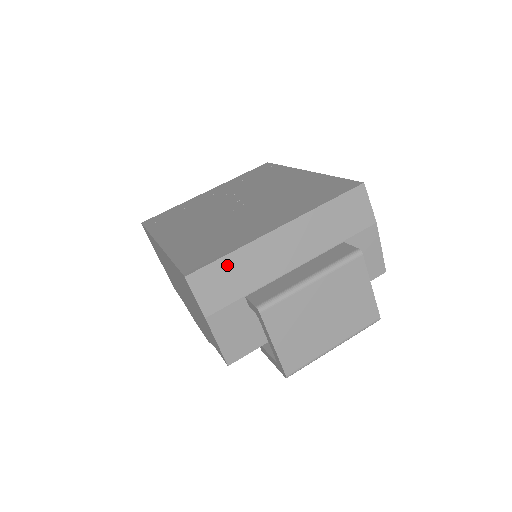
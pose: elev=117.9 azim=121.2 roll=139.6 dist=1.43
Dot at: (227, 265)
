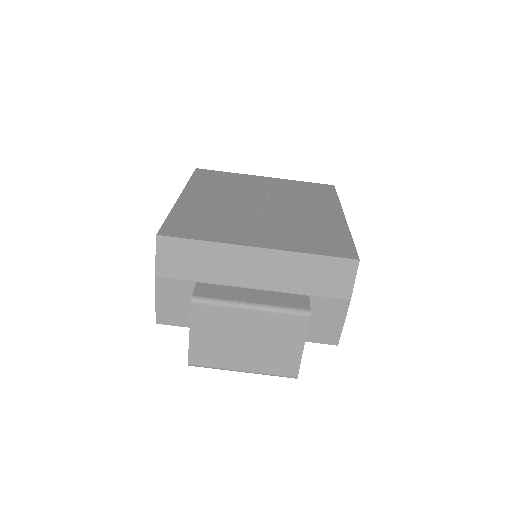
Dot at: (196, 248)
